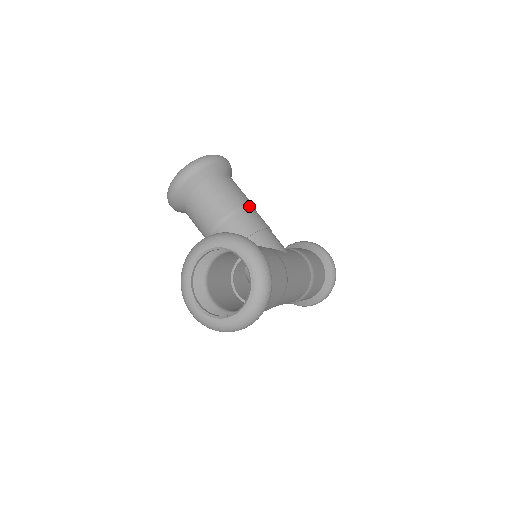
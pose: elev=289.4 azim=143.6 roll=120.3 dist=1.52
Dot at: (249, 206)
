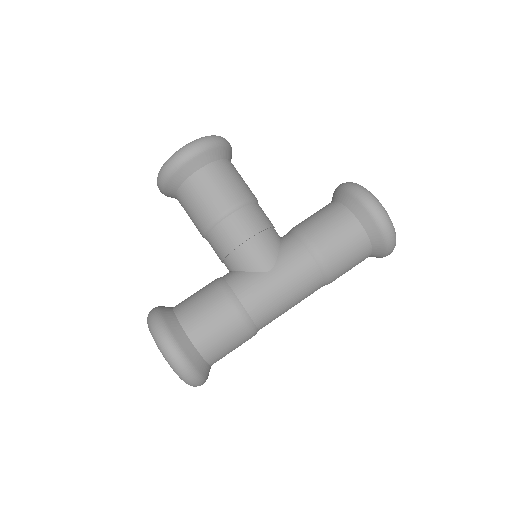
Dot at: (223, 215)
